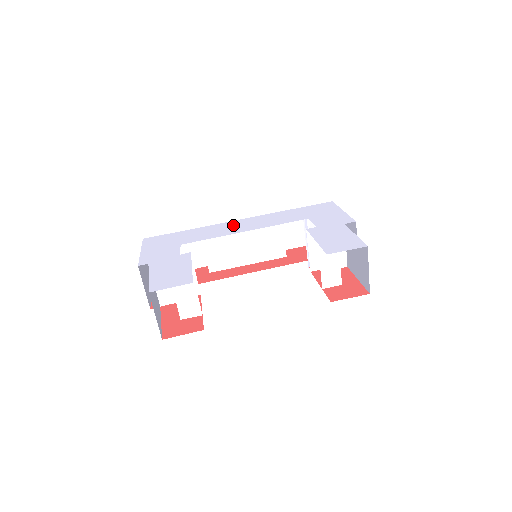
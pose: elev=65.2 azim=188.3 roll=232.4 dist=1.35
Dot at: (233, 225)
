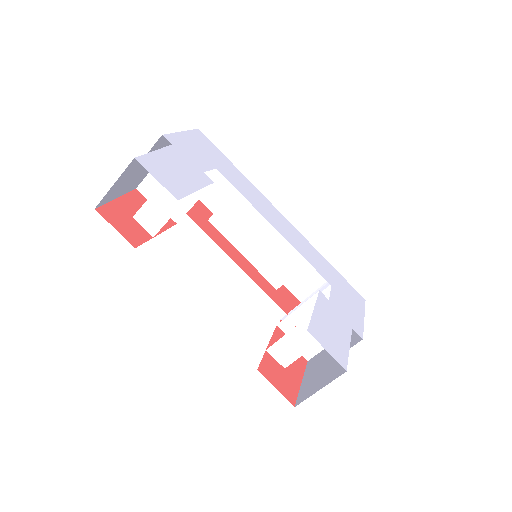
Dot at: (273, 212)
